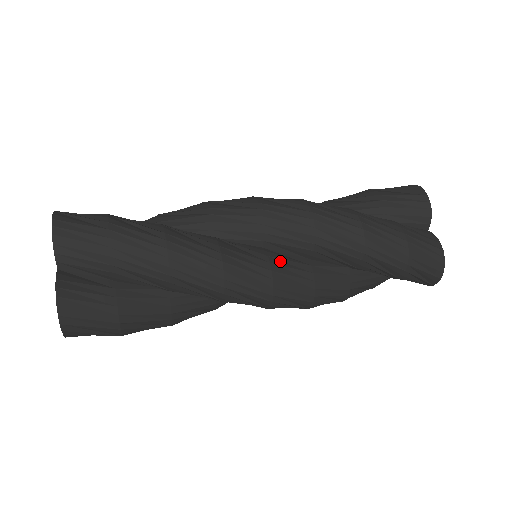
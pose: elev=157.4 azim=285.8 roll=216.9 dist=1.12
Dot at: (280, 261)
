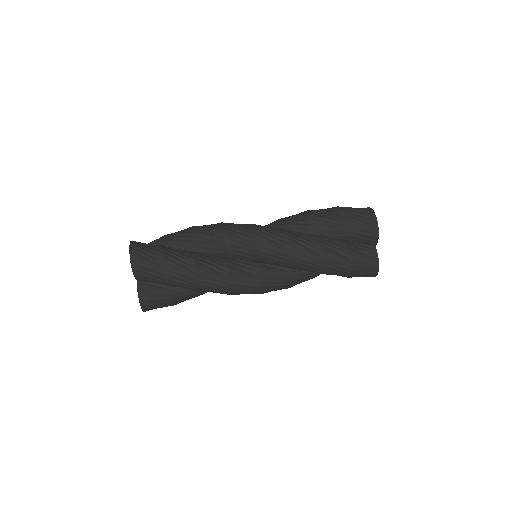
Dot at: (268, 274)
